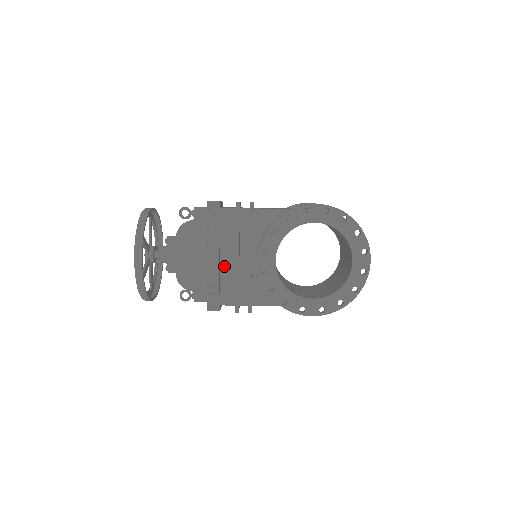
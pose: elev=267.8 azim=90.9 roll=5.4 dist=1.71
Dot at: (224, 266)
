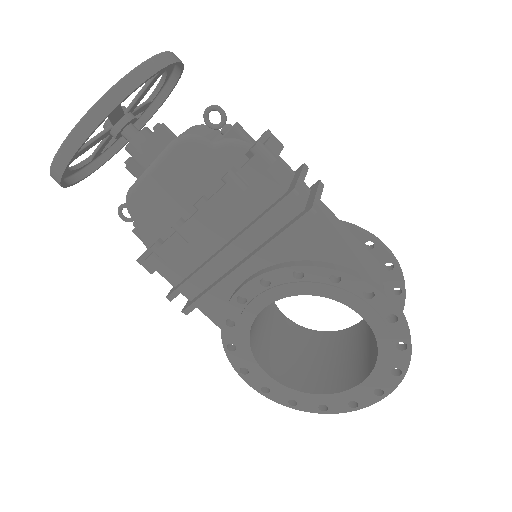
Dot at: (201, 239)
